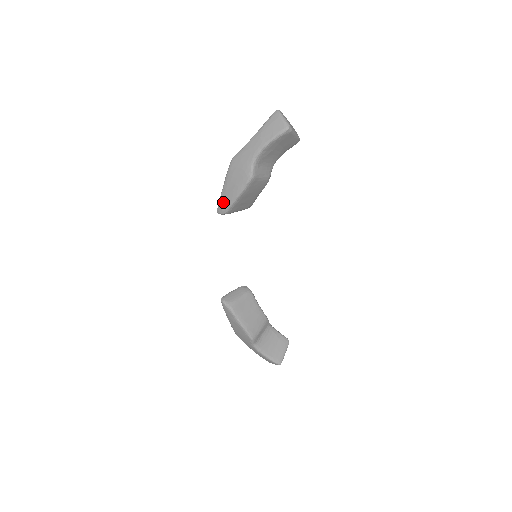
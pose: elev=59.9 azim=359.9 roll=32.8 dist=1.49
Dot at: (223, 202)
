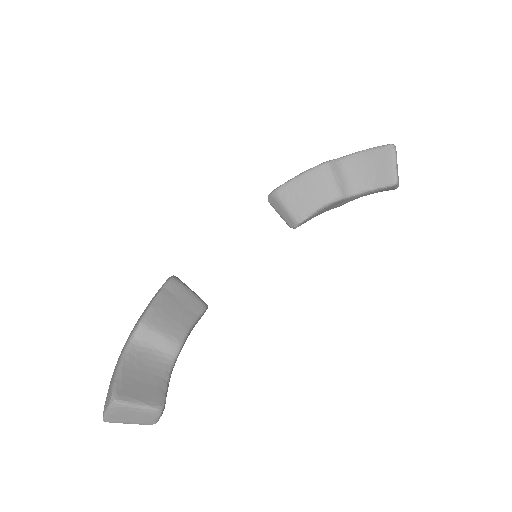
Dot at: occluded
